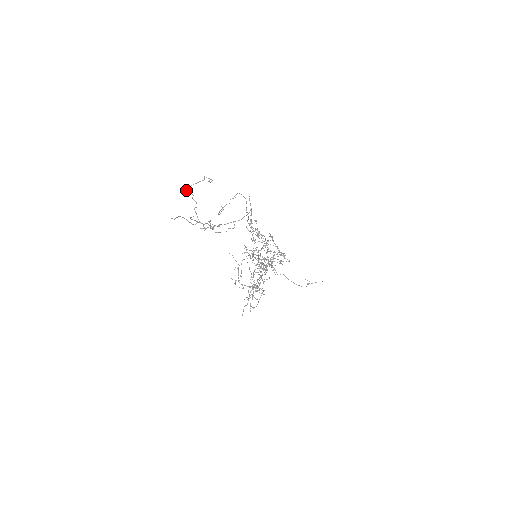
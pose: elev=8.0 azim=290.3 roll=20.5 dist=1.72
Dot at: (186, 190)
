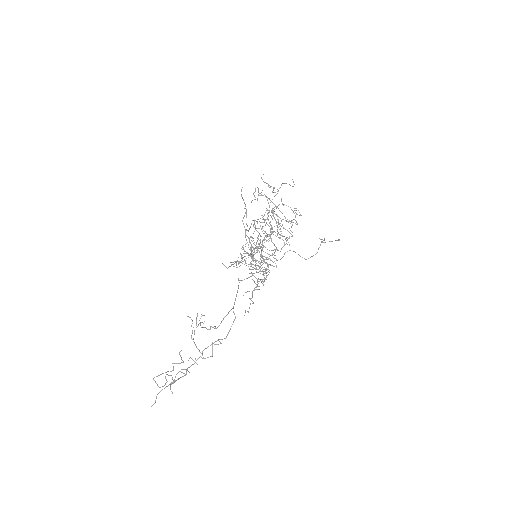
Dot at: (157, 385)
